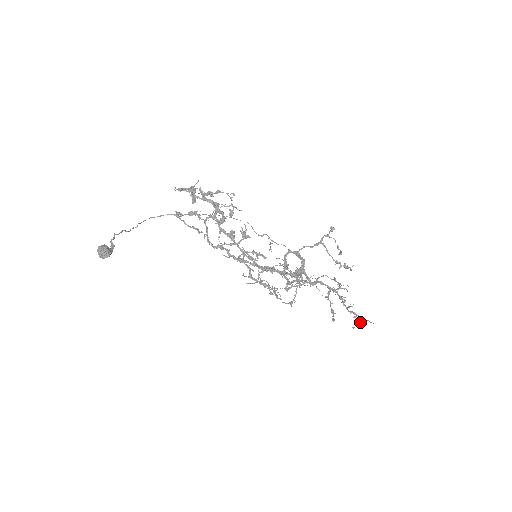
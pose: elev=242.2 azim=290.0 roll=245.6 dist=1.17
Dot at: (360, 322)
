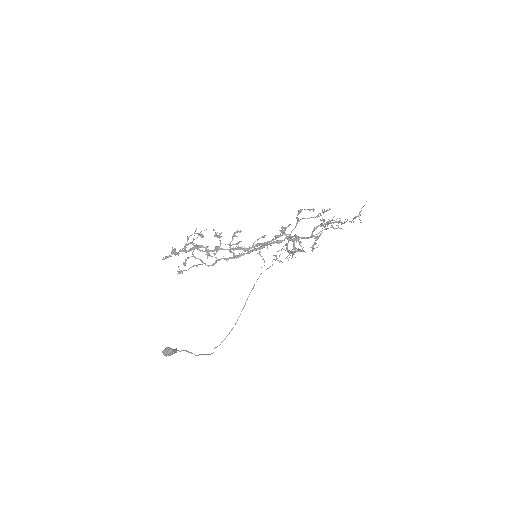
Dot at: (360, 215)
